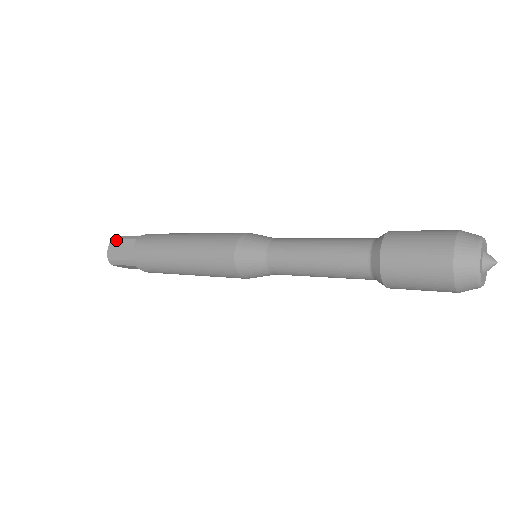
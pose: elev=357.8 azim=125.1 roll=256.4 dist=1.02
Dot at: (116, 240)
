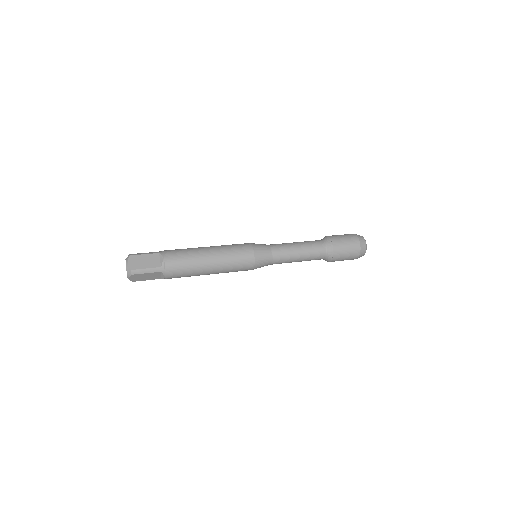
Dot at: (138, 275)
